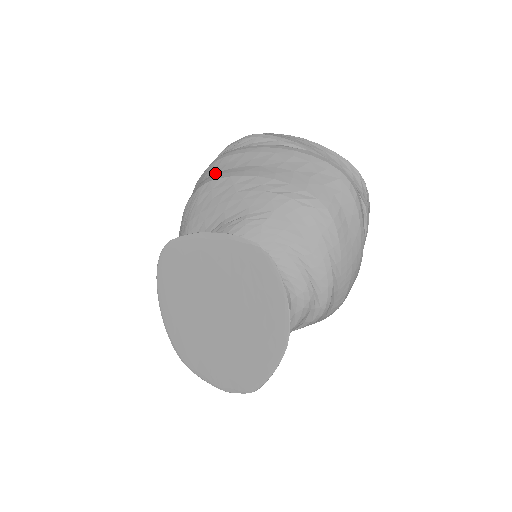
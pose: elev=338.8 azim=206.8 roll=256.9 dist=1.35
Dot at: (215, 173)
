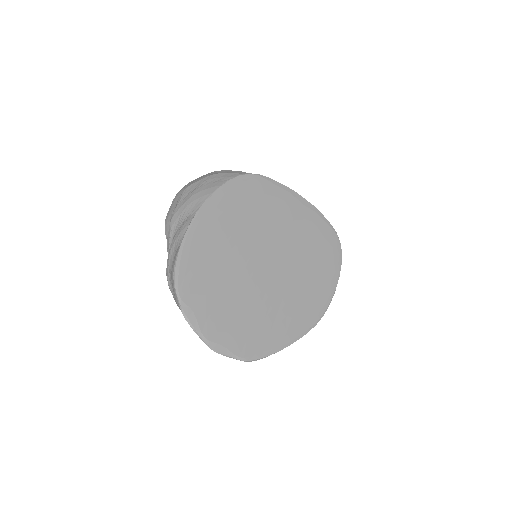
Dot at: occluded
